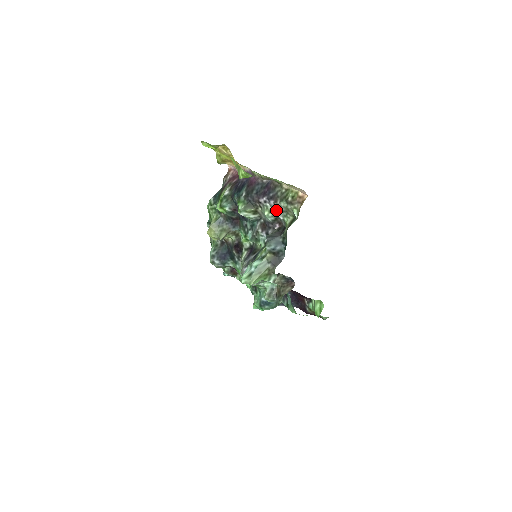
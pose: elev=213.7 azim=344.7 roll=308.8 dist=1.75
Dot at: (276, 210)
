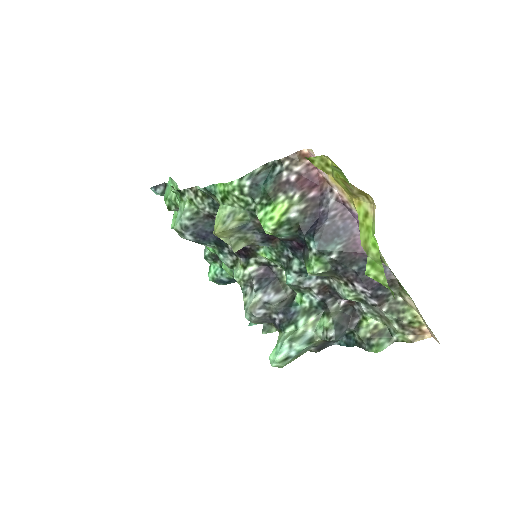
Dot at: (368, 305)
